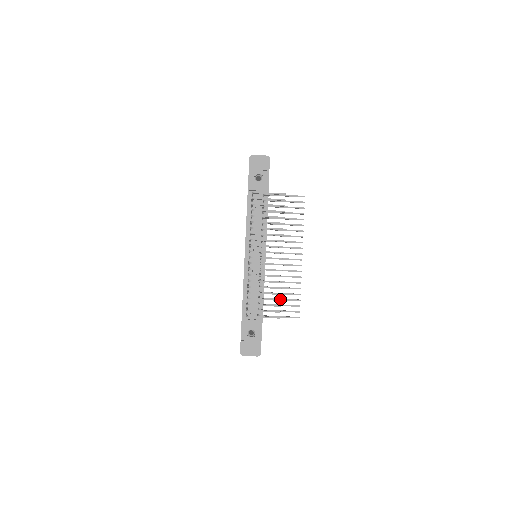
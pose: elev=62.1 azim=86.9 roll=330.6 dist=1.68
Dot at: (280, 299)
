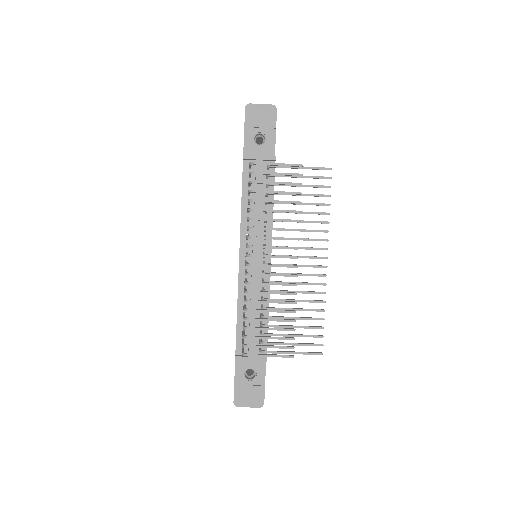
Dot at: occluded
